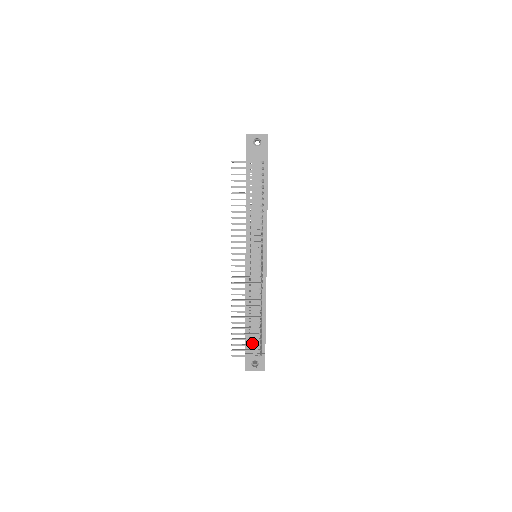
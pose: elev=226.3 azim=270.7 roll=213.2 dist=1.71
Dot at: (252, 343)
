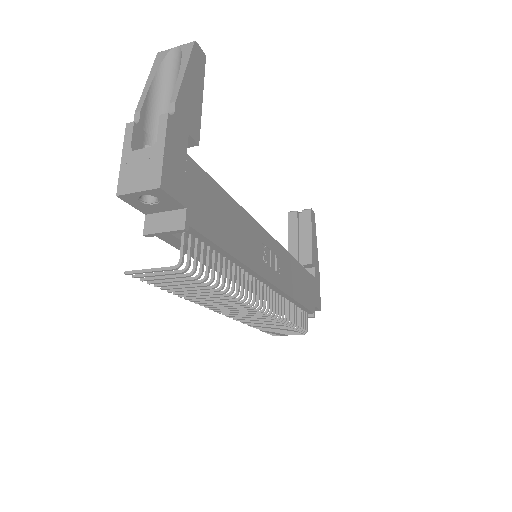
Dot at: occluded
